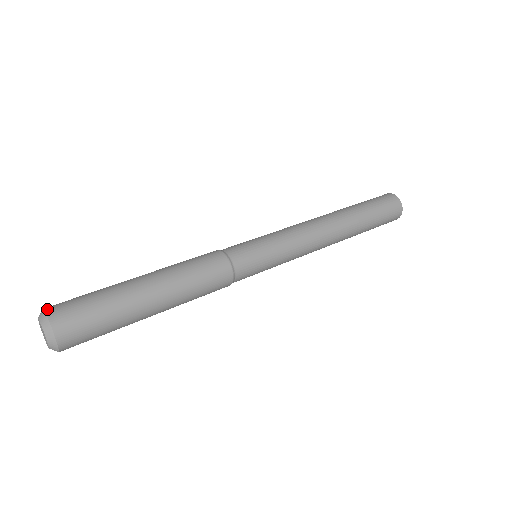
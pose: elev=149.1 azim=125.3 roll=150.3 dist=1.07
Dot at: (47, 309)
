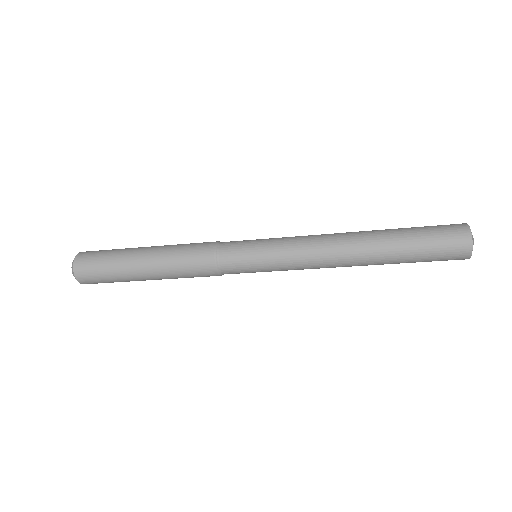
Dot at: occluded
